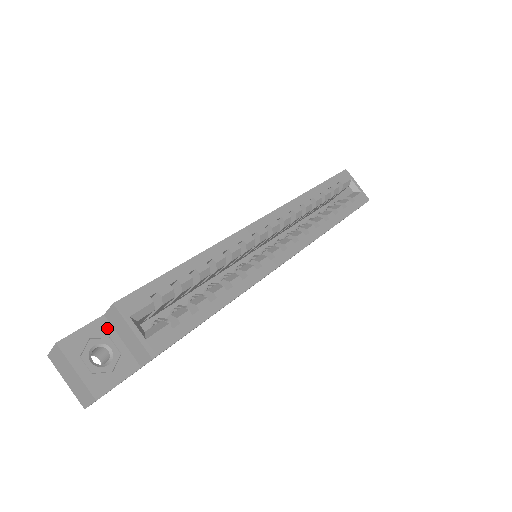
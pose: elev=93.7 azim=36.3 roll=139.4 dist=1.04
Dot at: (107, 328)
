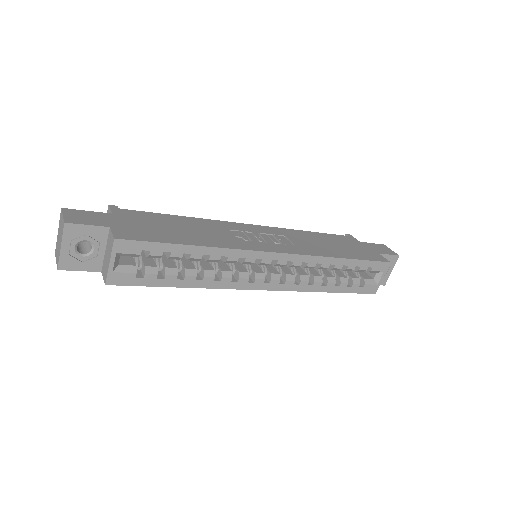
Dot at: (104, 236)
